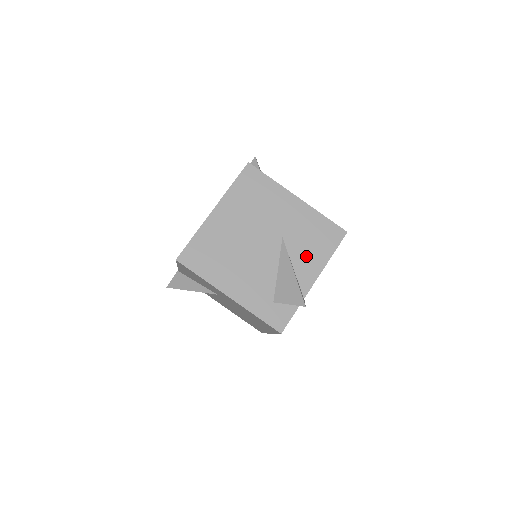
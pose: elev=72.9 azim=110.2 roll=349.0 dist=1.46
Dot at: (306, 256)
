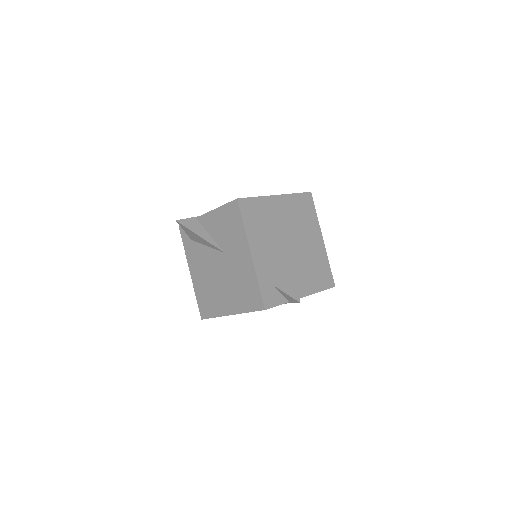
Dot at: (307, 277)
